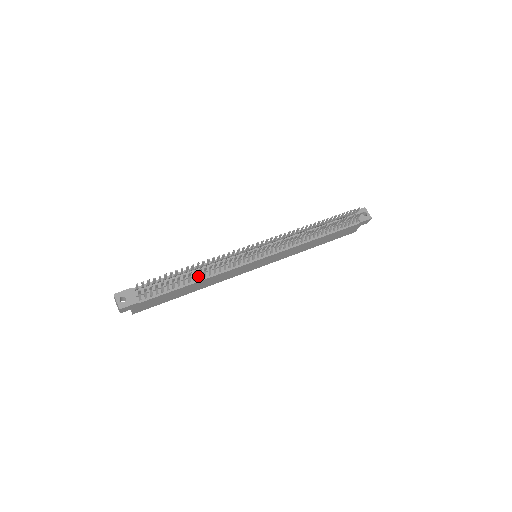
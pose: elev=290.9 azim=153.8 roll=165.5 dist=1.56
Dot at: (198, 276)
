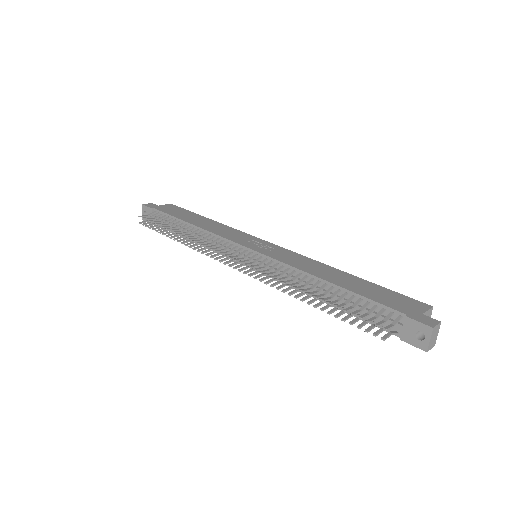
Dot at: occluded
